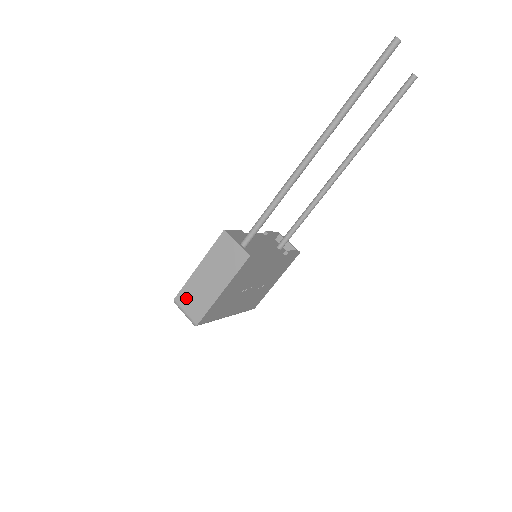
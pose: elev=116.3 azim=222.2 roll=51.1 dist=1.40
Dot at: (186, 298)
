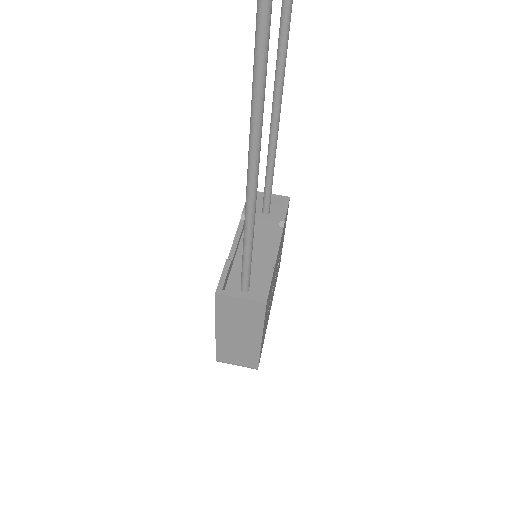
Dot at: (227, 356)
